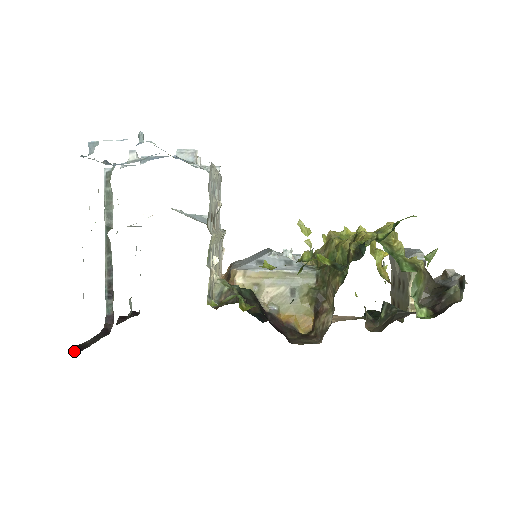
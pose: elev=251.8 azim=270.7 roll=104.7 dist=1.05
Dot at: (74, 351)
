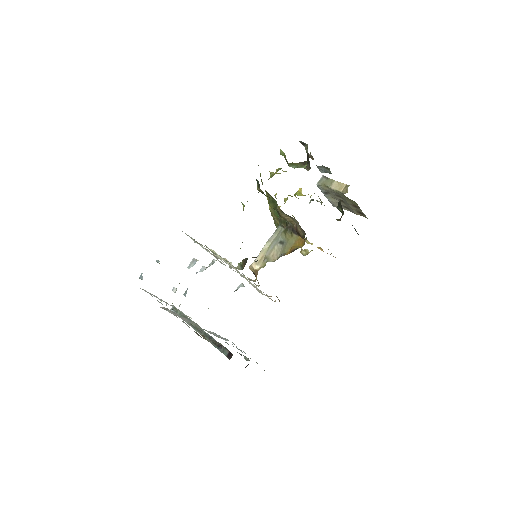
Dot at: occluded
